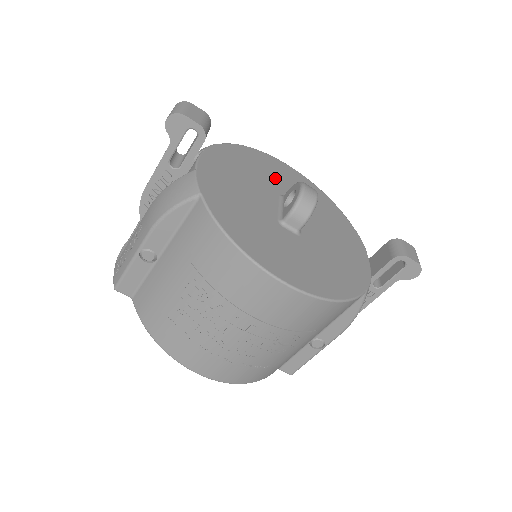
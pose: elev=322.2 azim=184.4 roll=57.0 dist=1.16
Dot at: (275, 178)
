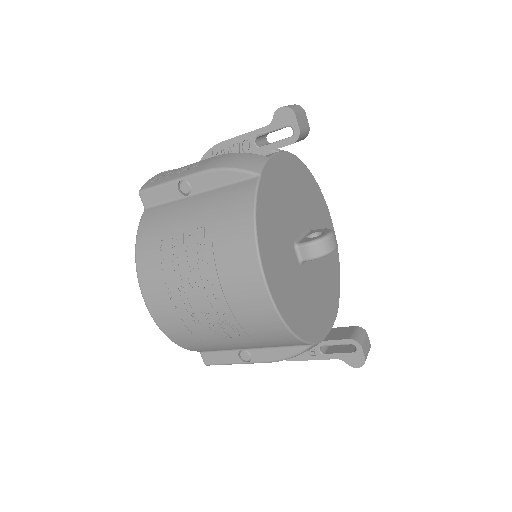
Dot at: (315, 215)
